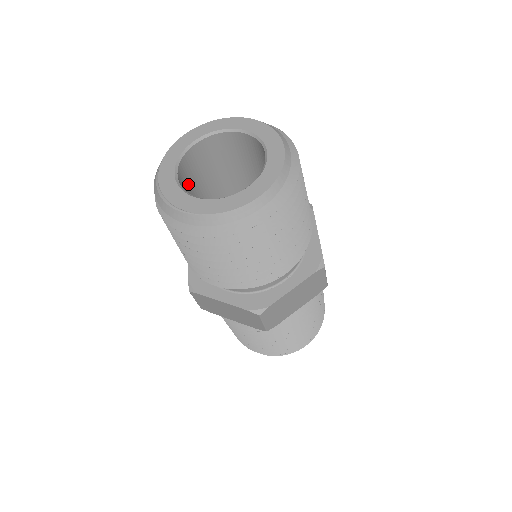
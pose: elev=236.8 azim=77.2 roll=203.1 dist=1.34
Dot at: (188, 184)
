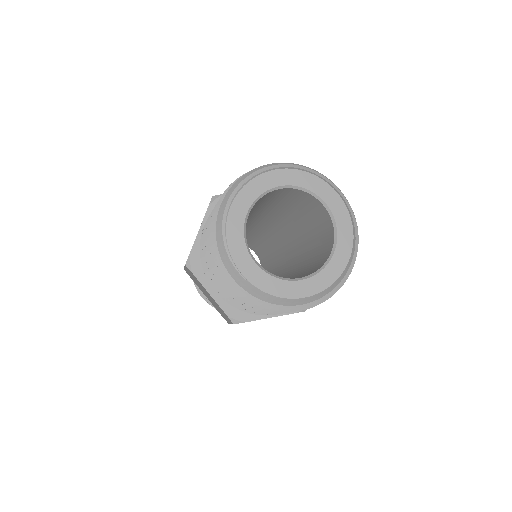
Dot at: occluded
